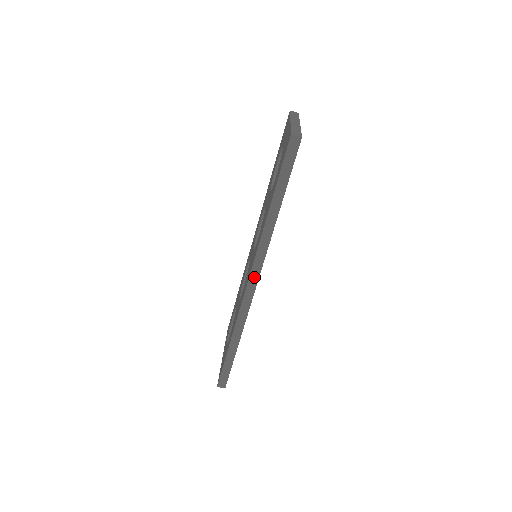
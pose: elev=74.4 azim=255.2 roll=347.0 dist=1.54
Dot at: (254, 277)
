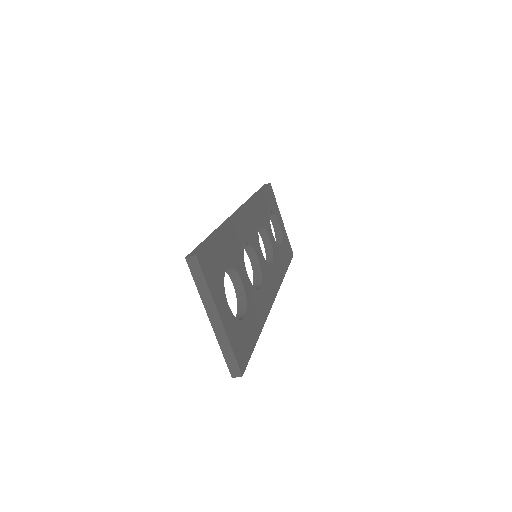
Dot at: occluded
